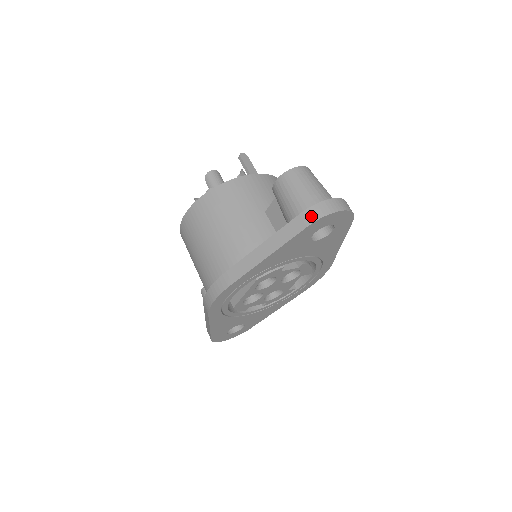
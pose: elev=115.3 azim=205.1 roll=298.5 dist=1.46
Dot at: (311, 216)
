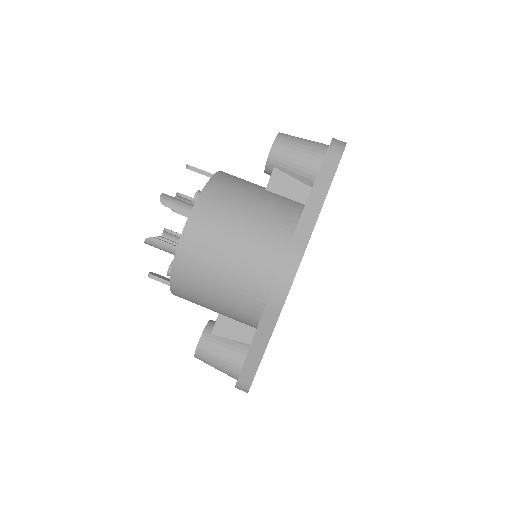
Dot at: (337, 149)
